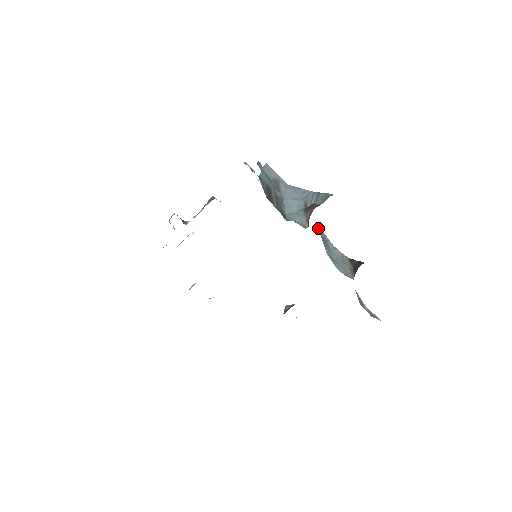
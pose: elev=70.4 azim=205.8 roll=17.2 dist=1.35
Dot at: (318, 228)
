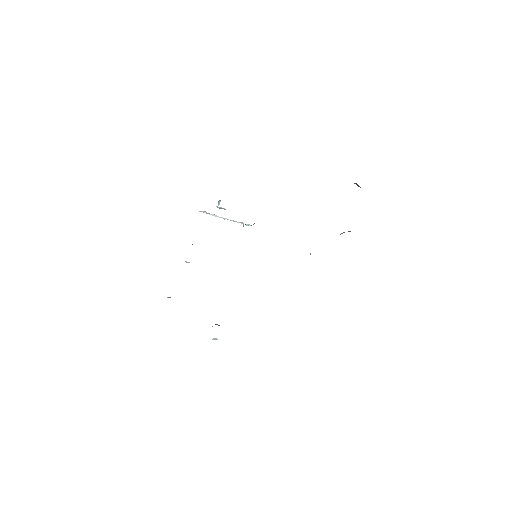
Dot at: occluded
